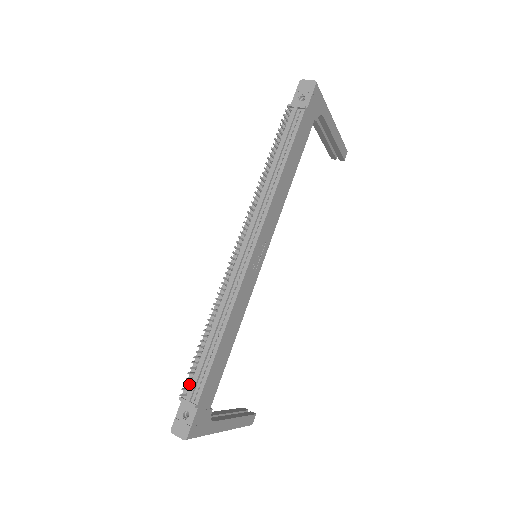
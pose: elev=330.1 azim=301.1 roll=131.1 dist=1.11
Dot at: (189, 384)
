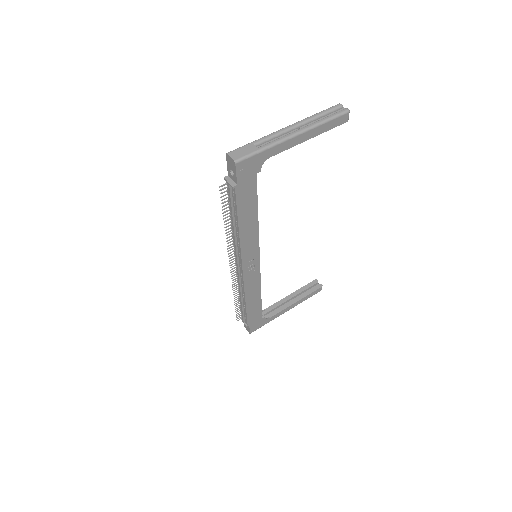
Dot at: occluded
